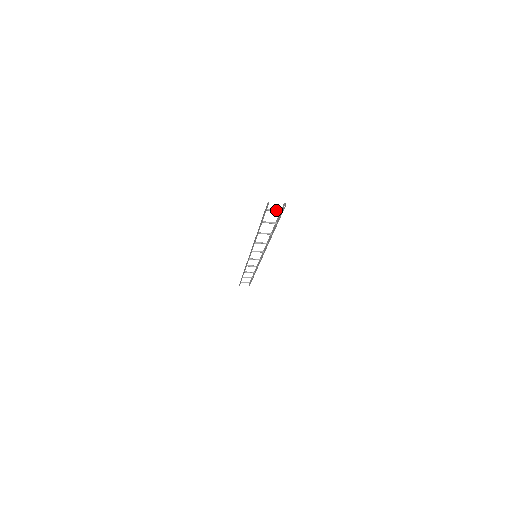
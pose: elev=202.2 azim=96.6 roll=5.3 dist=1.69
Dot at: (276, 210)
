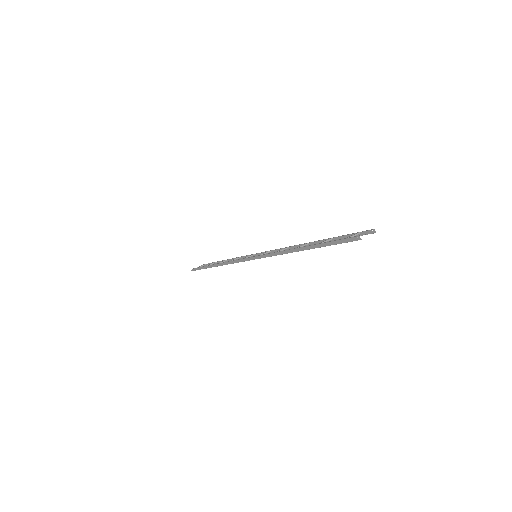
Dot at: (353, 235)
